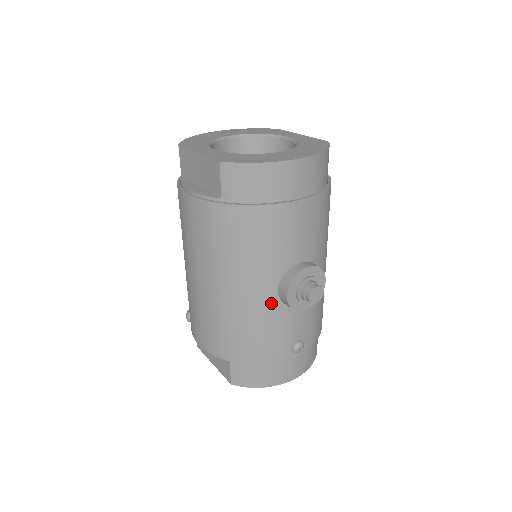
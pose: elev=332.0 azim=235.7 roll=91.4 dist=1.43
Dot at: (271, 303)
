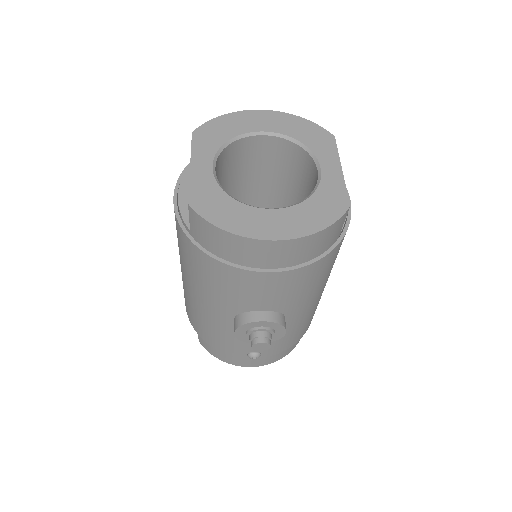
Dot at: (227, 323)
